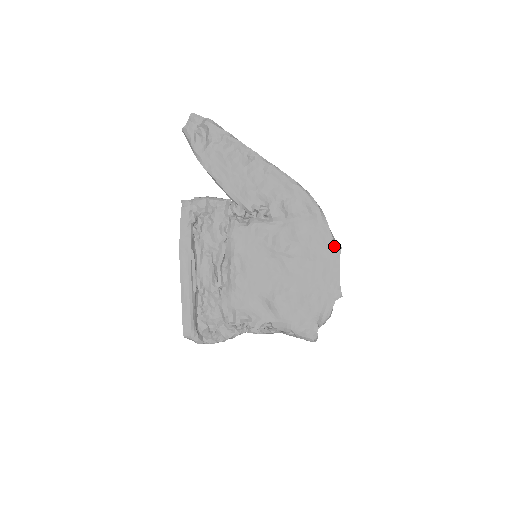
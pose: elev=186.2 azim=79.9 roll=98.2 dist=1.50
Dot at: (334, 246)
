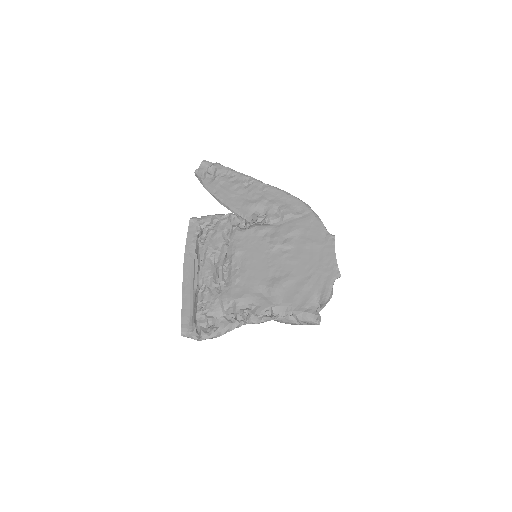
Dot at: (328, 235)
